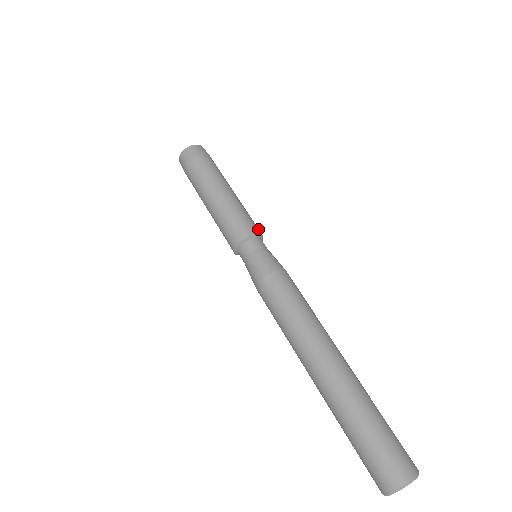
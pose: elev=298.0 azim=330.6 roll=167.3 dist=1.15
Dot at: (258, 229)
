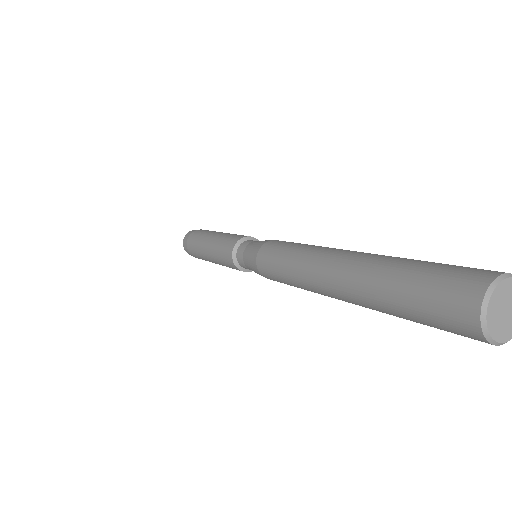
Dot at: occluded
